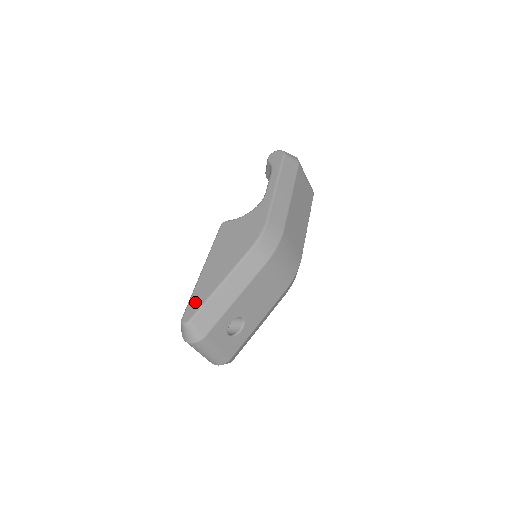
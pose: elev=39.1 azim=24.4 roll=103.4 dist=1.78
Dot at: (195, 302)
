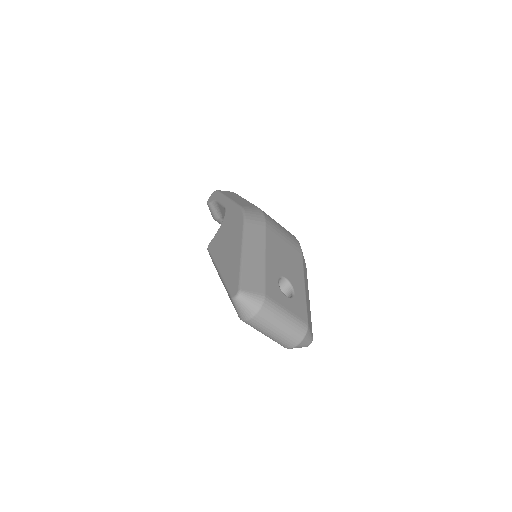
Dot at: (232, 280)
